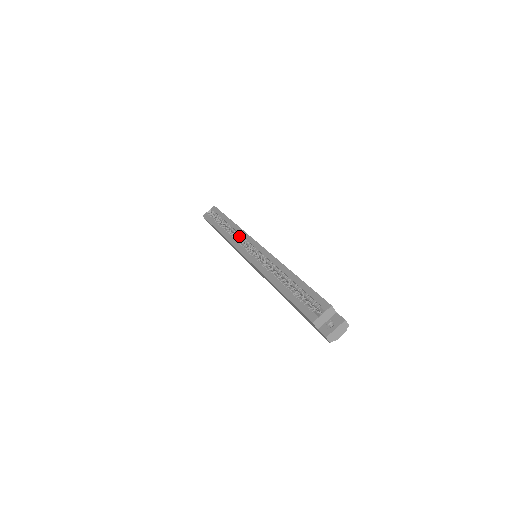
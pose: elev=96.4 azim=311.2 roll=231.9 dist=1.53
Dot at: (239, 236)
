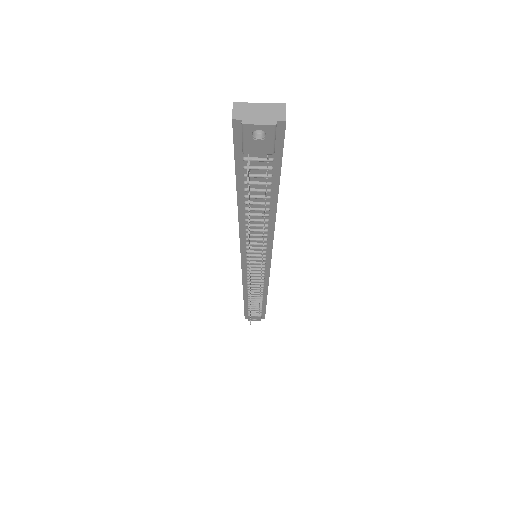
Dot at: occluded
